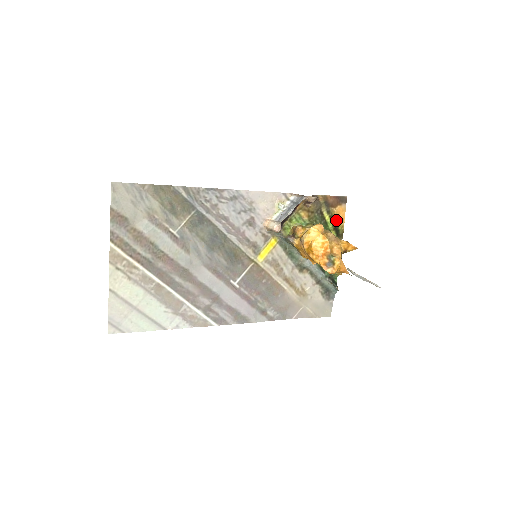
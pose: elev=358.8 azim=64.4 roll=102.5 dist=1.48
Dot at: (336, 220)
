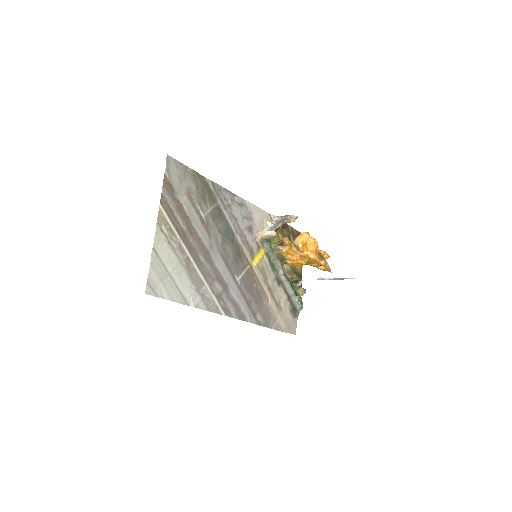
Dot at: occluded
